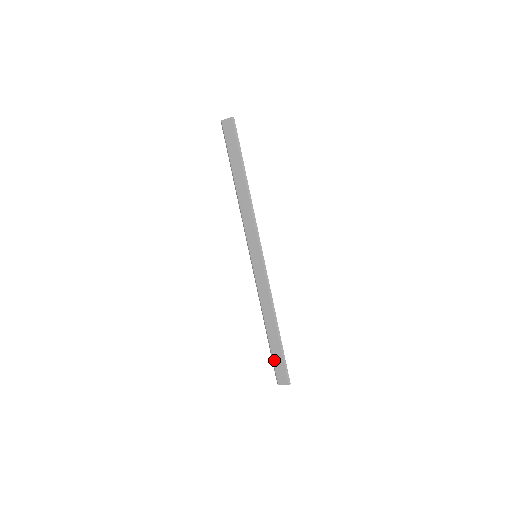
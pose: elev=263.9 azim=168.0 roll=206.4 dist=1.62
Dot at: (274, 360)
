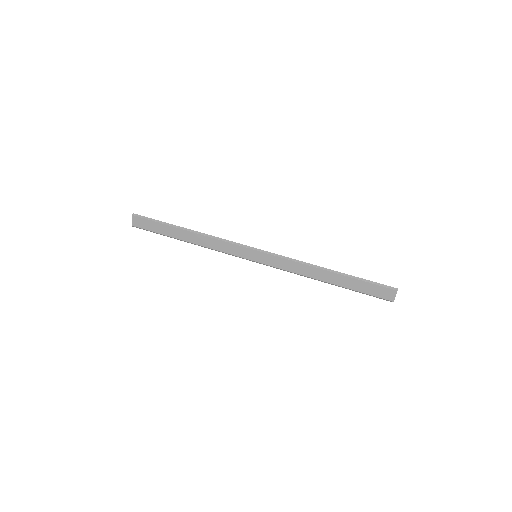
Dot at: (365, 292)
